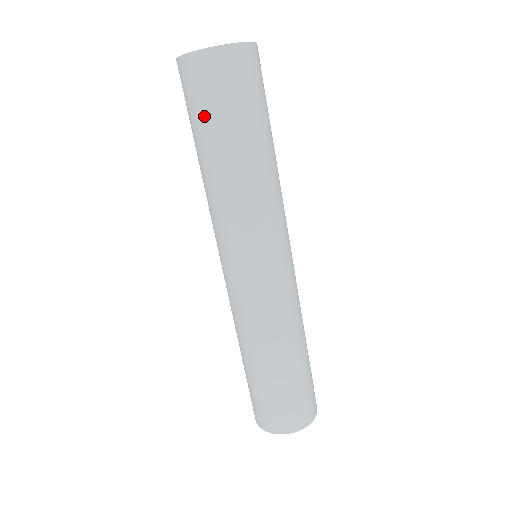
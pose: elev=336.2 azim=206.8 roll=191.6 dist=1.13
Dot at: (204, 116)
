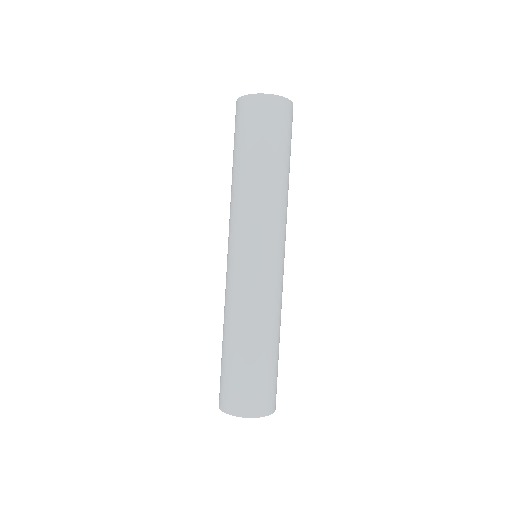
Dot at: (234, 141)
